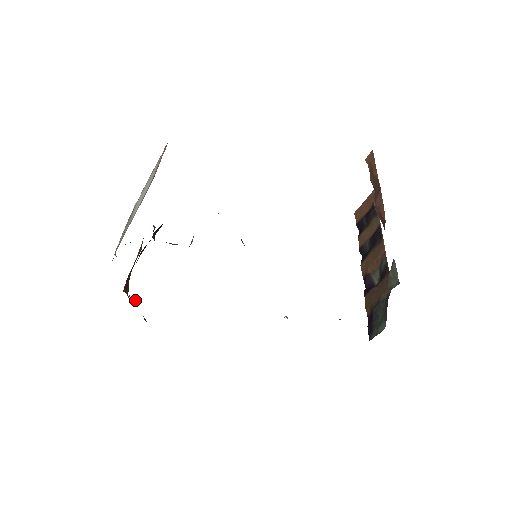
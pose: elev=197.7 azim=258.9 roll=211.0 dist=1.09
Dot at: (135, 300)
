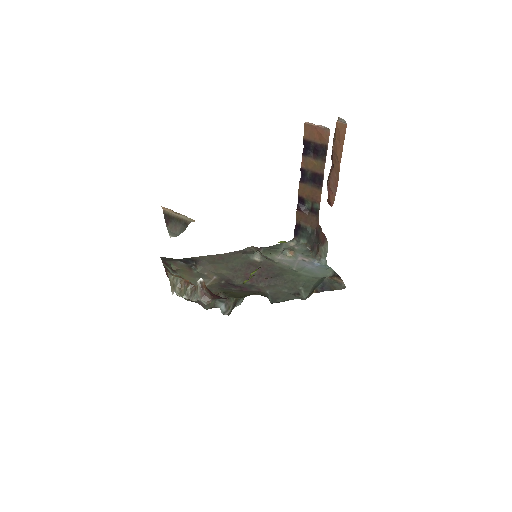
Dot at: occluded
